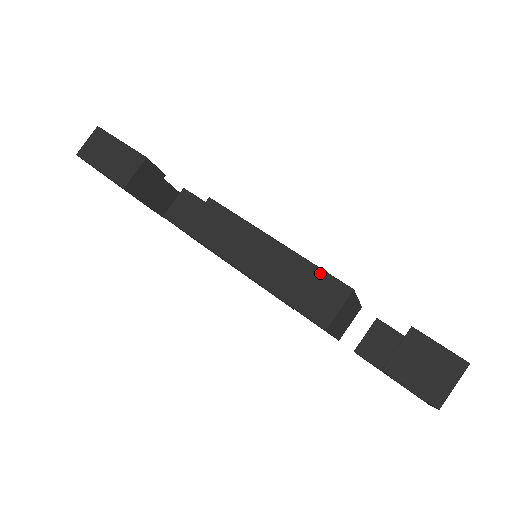
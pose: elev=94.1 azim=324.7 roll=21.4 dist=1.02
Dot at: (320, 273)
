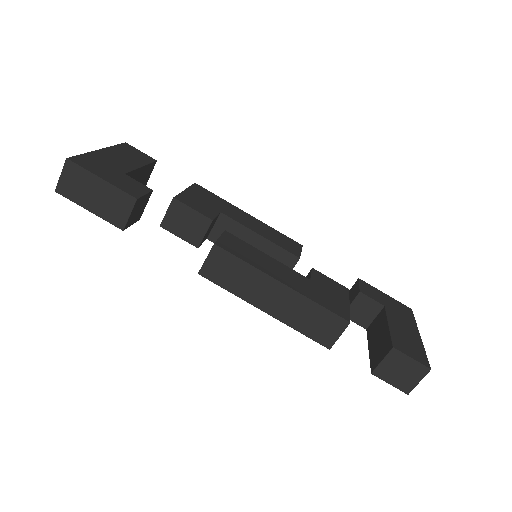
Dot at: (323, 311)
